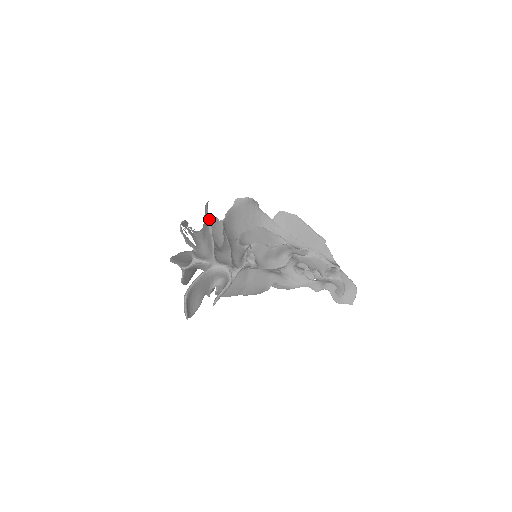
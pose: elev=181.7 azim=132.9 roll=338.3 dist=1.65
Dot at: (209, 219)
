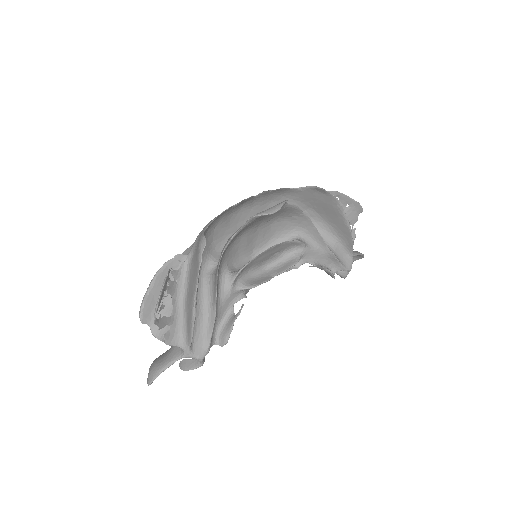
Dot at: (196, 302)
